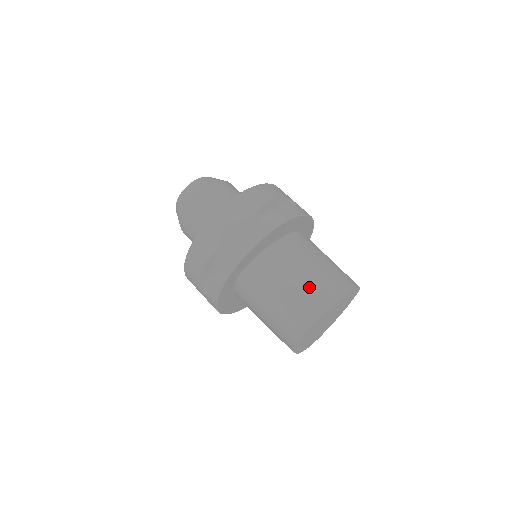
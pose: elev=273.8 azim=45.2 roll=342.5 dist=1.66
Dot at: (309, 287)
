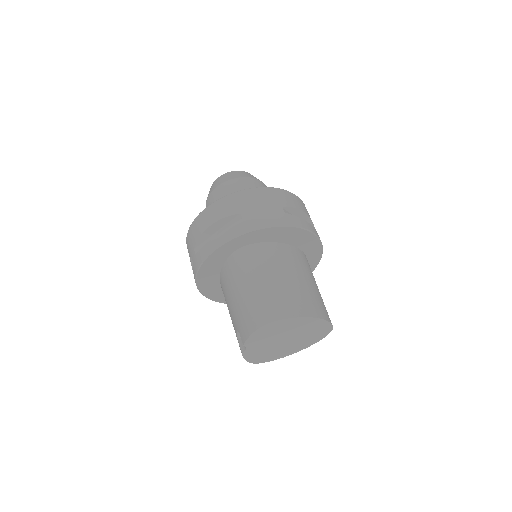
Dot at: (295, 290)
